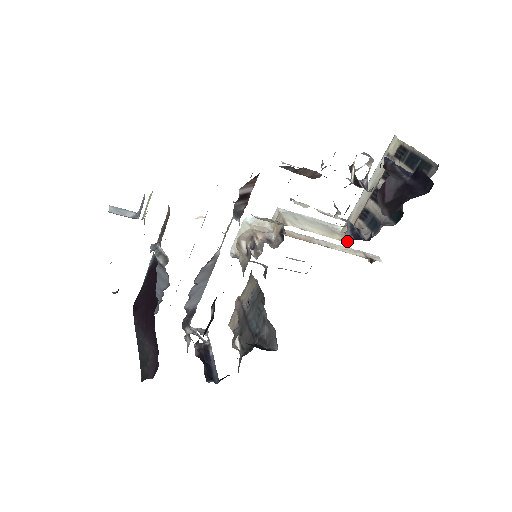
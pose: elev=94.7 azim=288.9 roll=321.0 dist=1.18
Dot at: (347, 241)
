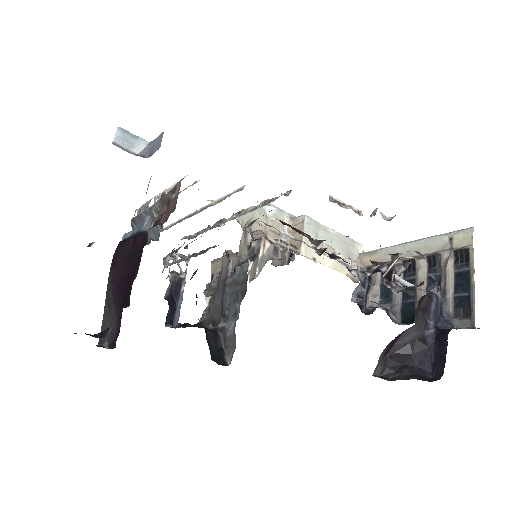
Dot at: occluded
